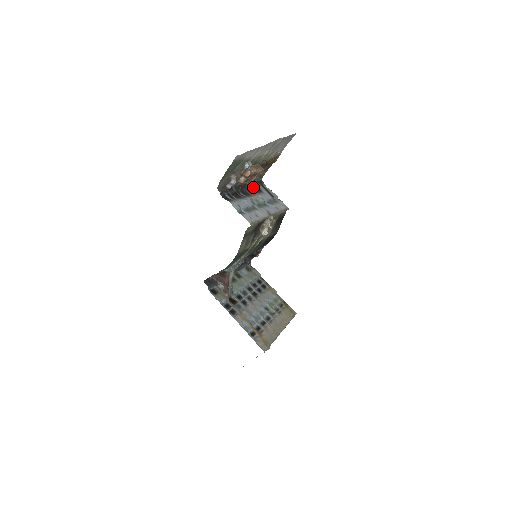
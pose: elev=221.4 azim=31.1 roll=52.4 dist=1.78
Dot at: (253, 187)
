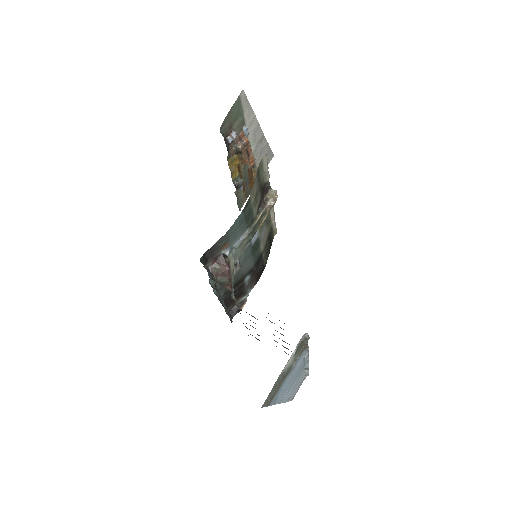
Dot at: occluded
